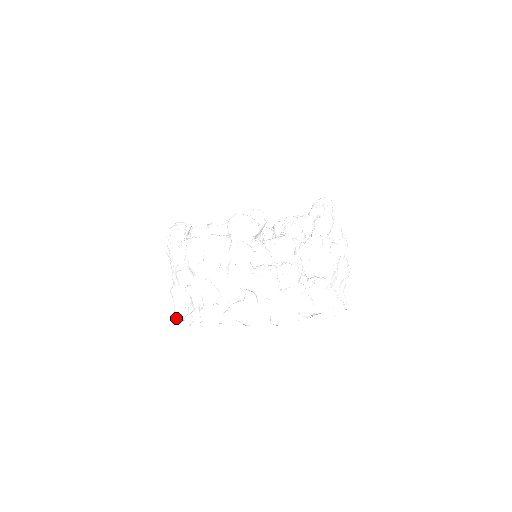
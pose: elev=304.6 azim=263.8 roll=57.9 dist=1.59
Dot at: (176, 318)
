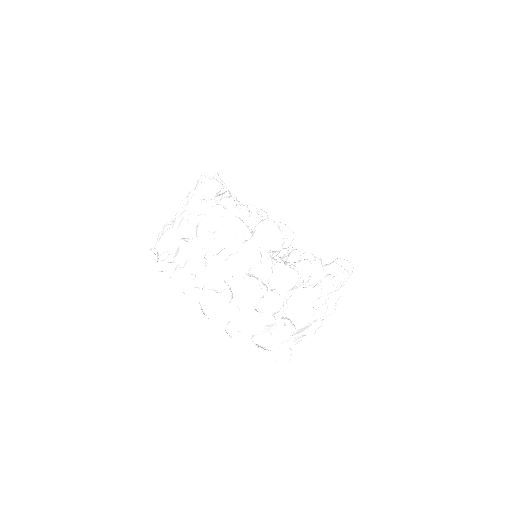
Dot at: (151, 249)
